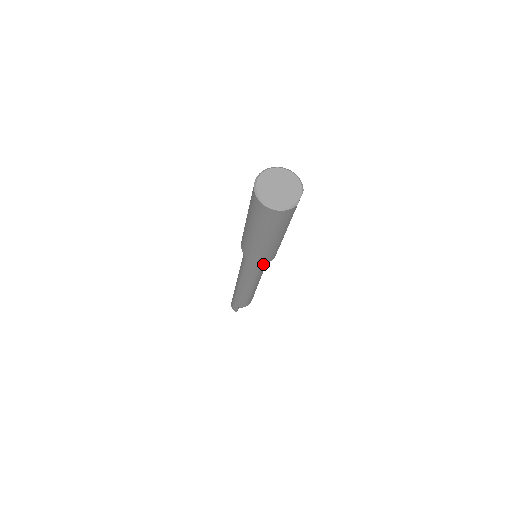
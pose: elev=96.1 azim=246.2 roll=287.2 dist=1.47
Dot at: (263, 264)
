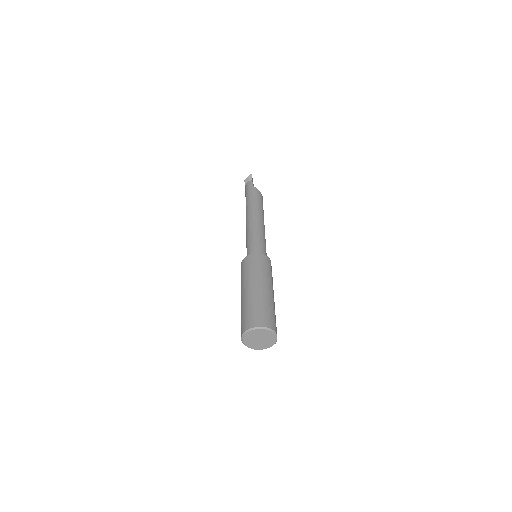
Dot at: occluded
